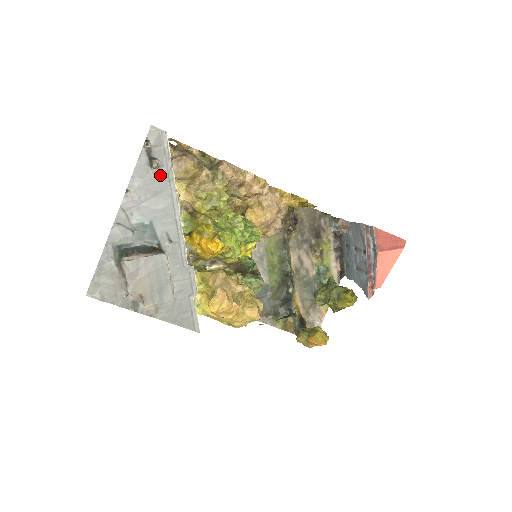
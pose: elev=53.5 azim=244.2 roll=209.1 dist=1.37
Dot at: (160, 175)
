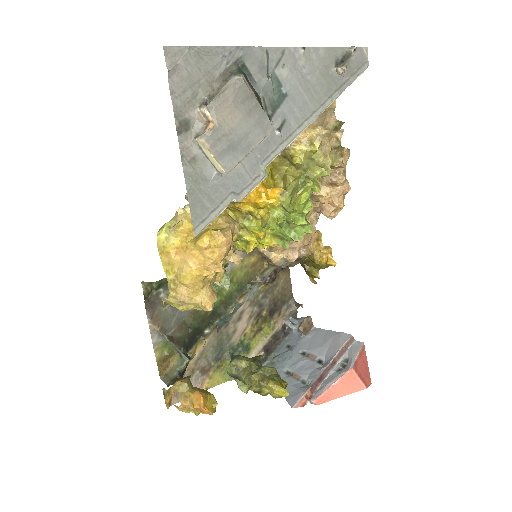
Dot at: (333, 80)
